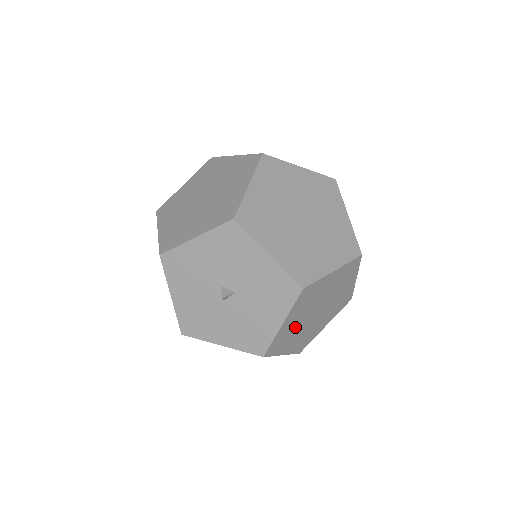
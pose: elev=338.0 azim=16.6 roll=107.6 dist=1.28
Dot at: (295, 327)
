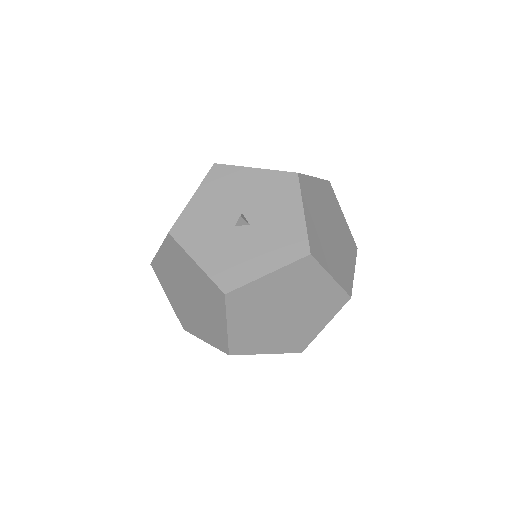
Dot at: (264, 301)
